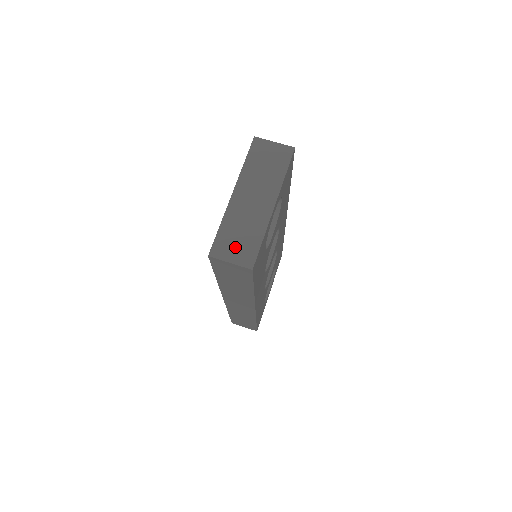
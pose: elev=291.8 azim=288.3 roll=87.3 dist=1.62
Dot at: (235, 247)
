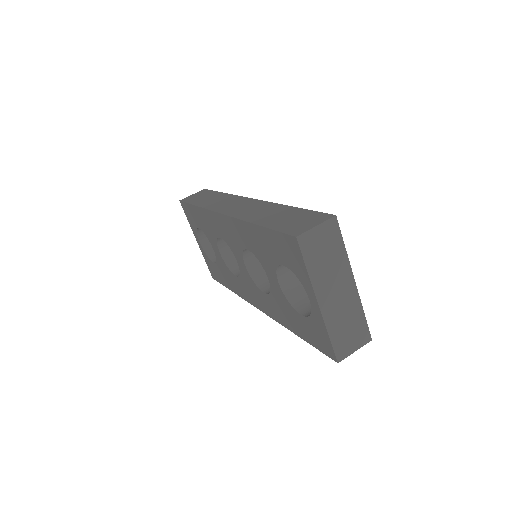
Dot at: (351, 339)
